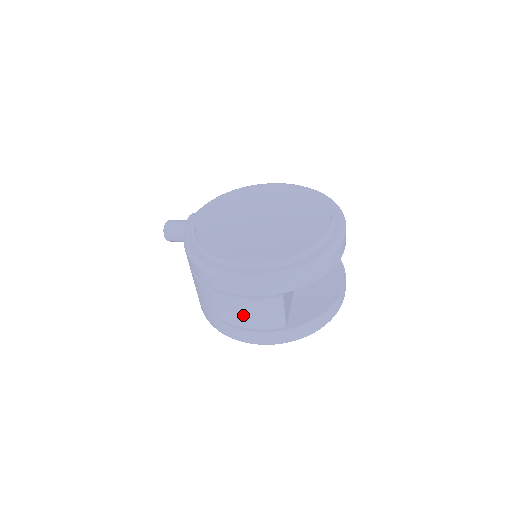
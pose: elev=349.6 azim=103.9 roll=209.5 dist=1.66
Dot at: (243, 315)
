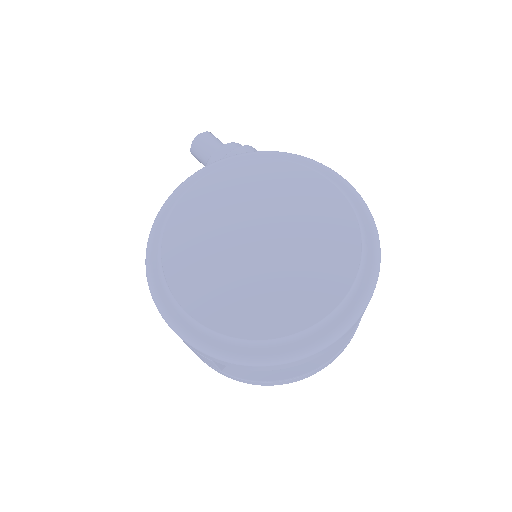
Dot at: occluded
